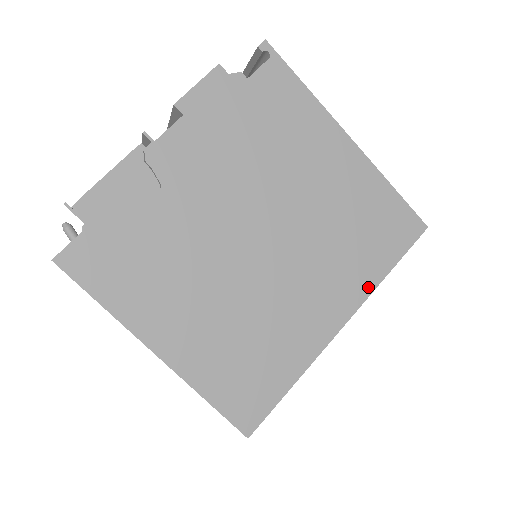
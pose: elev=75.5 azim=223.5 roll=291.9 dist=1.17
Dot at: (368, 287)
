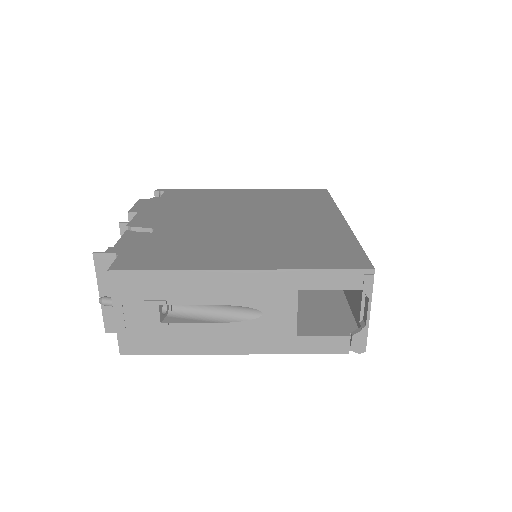
Dot at: (332, 207)
